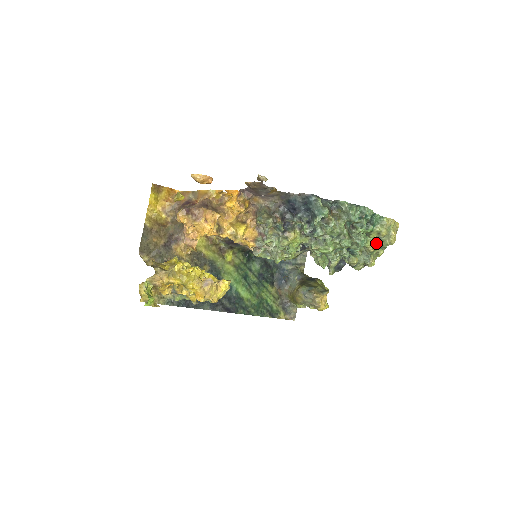
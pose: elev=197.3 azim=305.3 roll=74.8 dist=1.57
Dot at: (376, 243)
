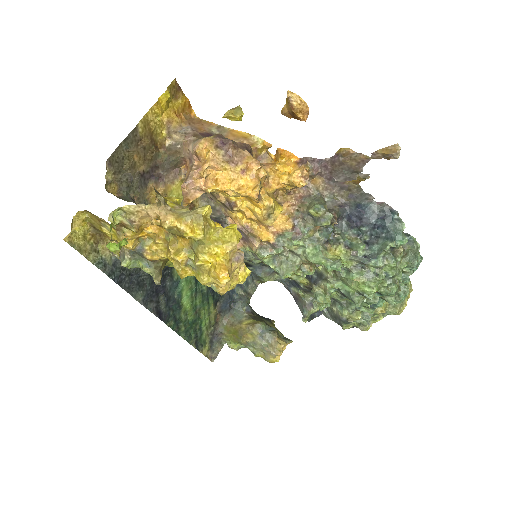
Dot at: (386, 306)
